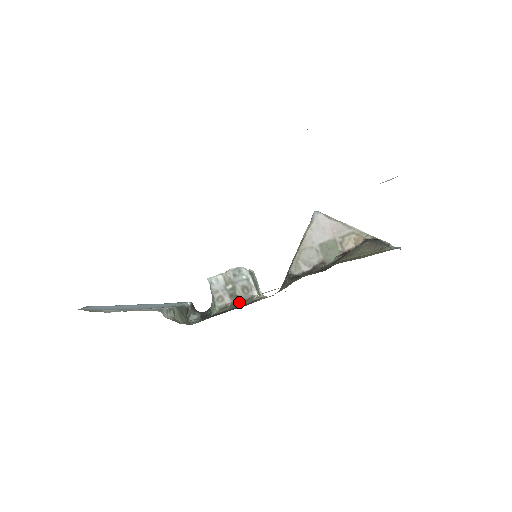
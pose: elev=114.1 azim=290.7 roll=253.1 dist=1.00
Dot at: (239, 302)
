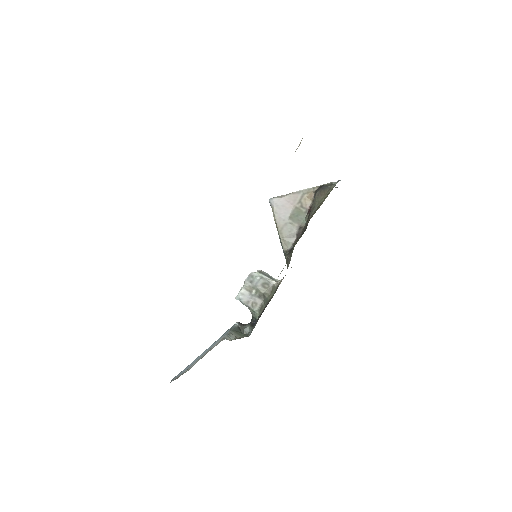
Dot at: (268, 296)
